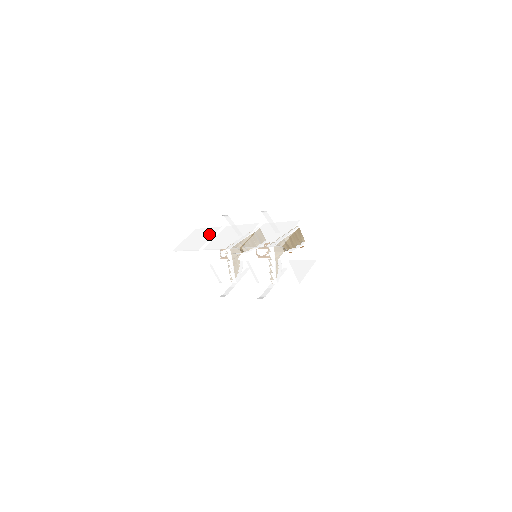
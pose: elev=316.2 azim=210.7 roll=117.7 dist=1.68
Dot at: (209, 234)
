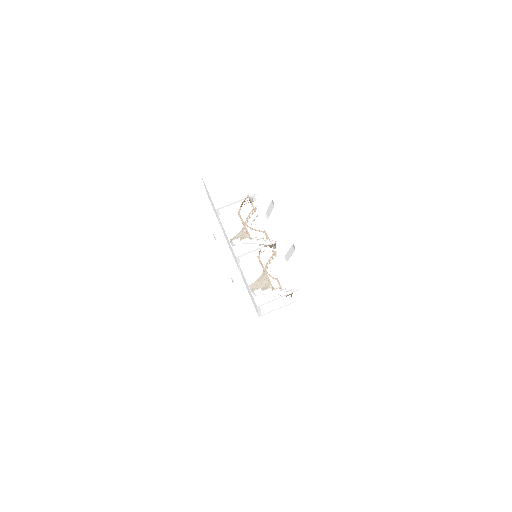
Dot at: (240, 192)
